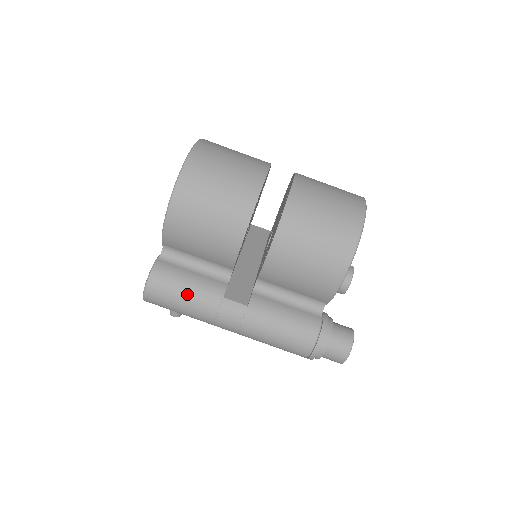
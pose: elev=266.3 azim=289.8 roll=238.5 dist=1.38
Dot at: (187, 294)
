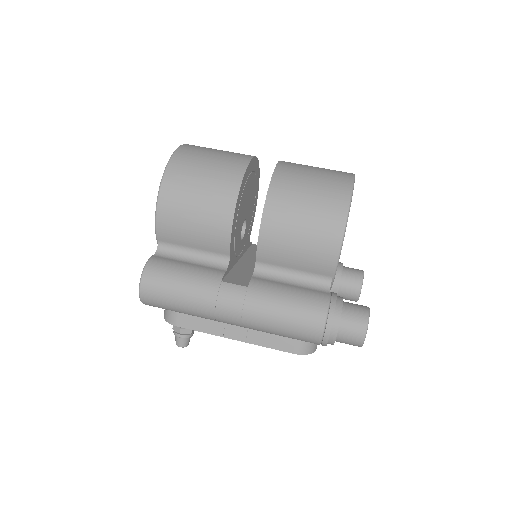
Dot at: (183, 282)
